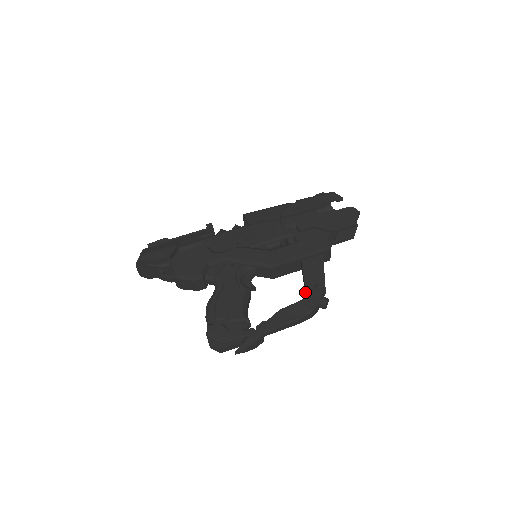
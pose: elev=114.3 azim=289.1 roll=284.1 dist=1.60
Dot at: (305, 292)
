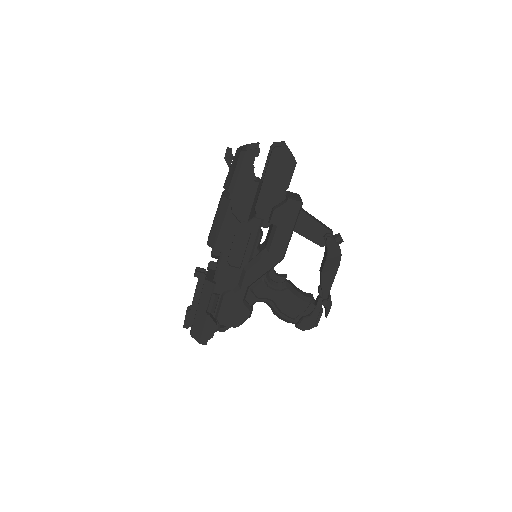
Dot at: (320, 245)
